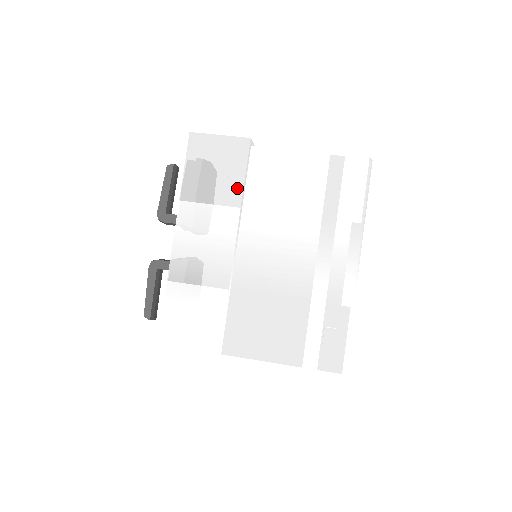
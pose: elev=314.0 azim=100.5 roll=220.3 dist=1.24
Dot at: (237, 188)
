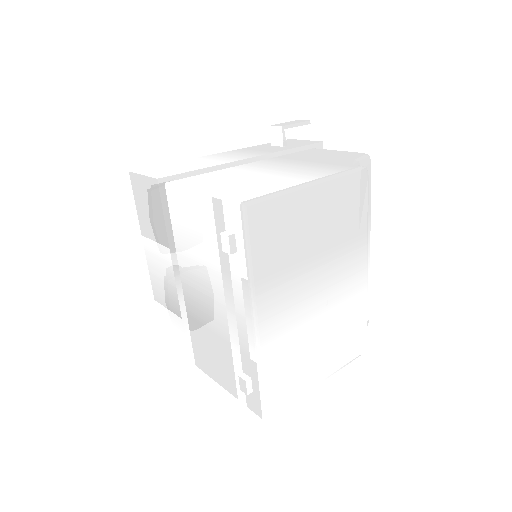
Dot at: (163, 229)
